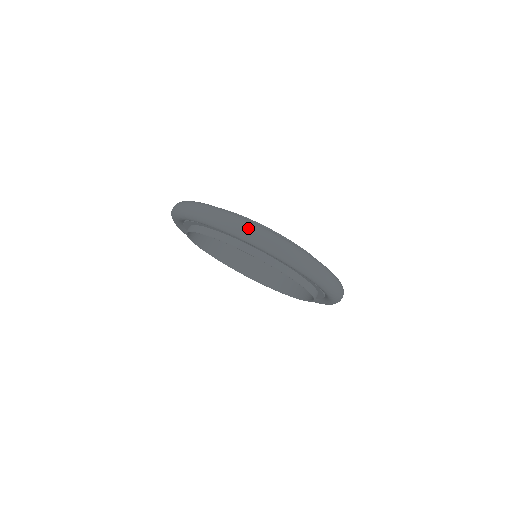
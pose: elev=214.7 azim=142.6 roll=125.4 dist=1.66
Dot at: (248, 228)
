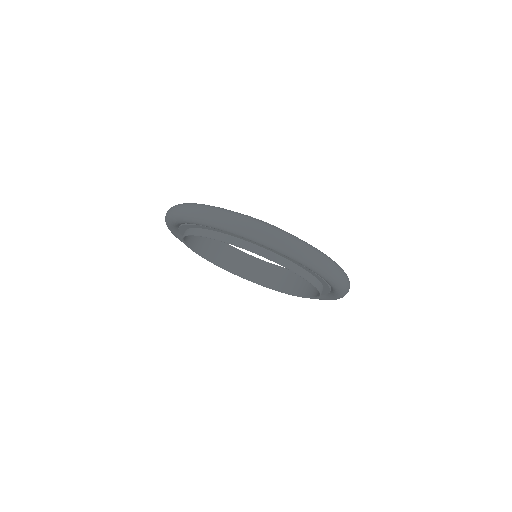
Dot at: (217, 214)
